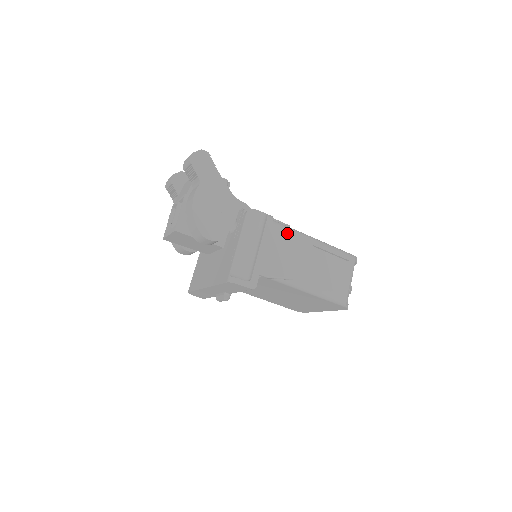
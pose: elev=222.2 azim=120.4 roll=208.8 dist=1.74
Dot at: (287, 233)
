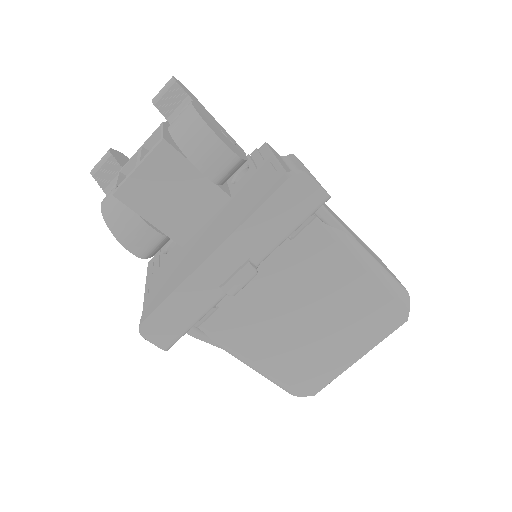
Dot at: occluded
